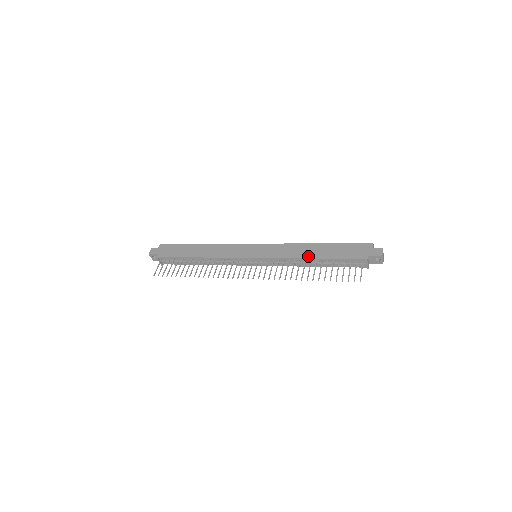
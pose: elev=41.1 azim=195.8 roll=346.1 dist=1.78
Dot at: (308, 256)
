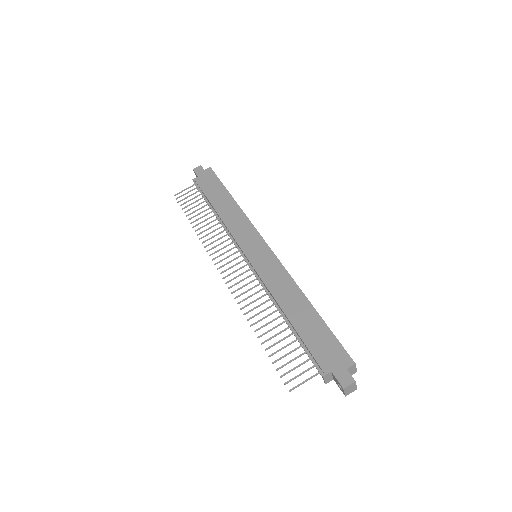
Dot at: (284, 307)
